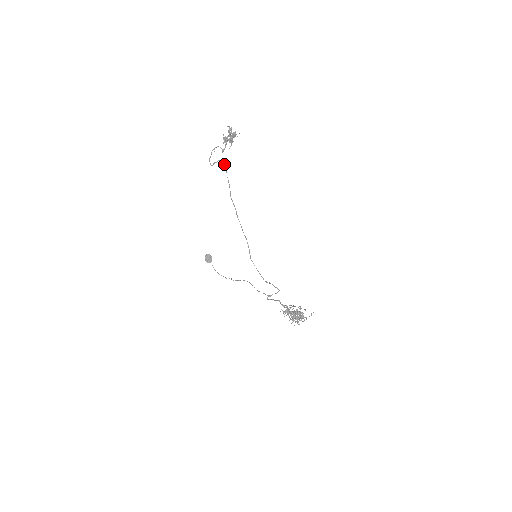
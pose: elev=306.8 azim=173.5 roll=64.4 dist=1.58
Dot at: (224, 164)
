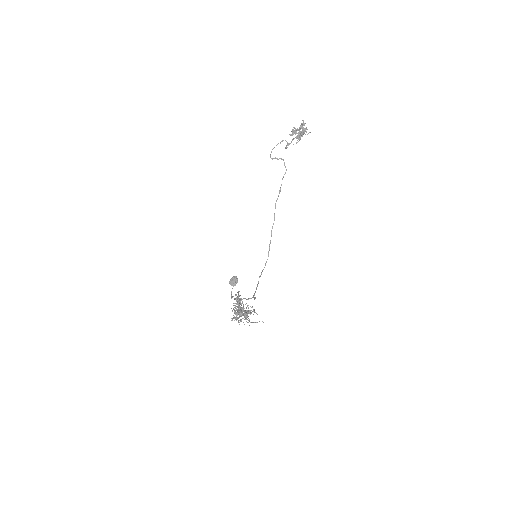
Dot at: (285, 166)
